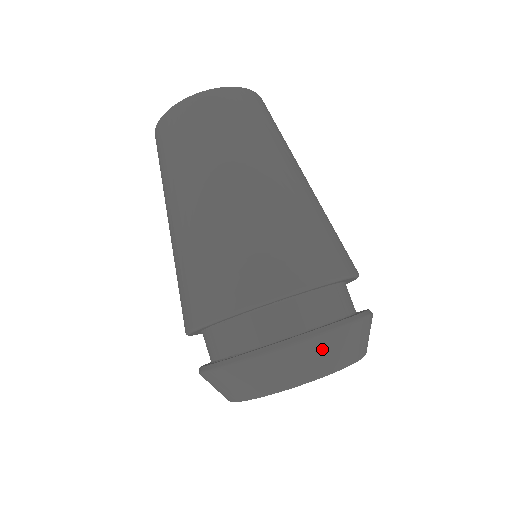
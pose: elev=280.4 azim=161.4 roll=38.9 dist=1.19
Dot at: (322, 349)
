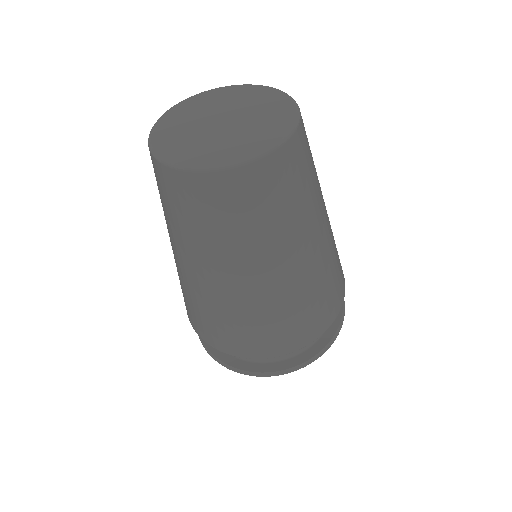
Dot at: occluded
